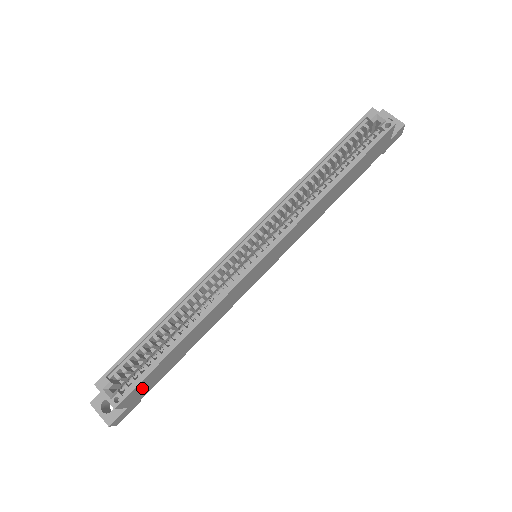
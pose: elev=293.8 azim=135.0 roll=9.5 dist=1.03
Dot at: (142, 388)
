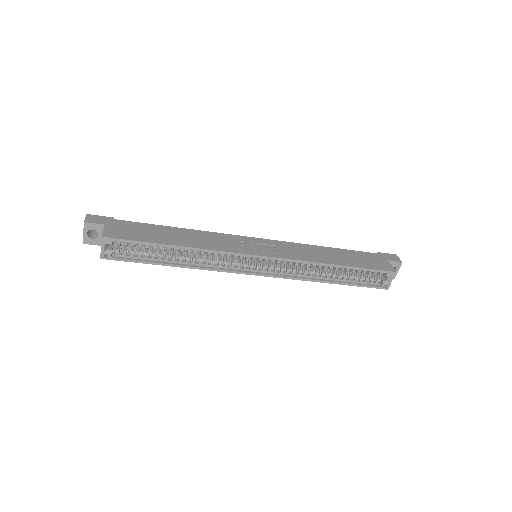
Dot at: occluded
